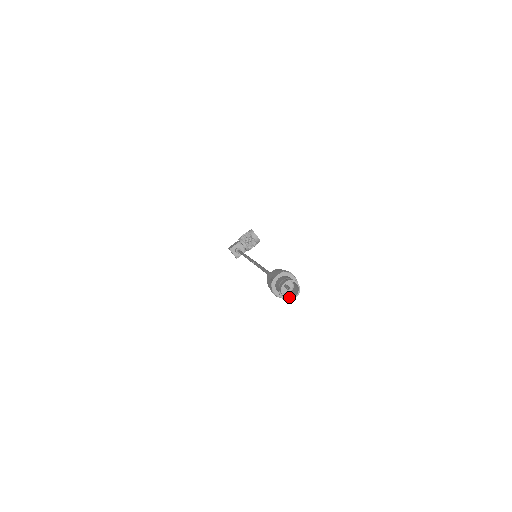
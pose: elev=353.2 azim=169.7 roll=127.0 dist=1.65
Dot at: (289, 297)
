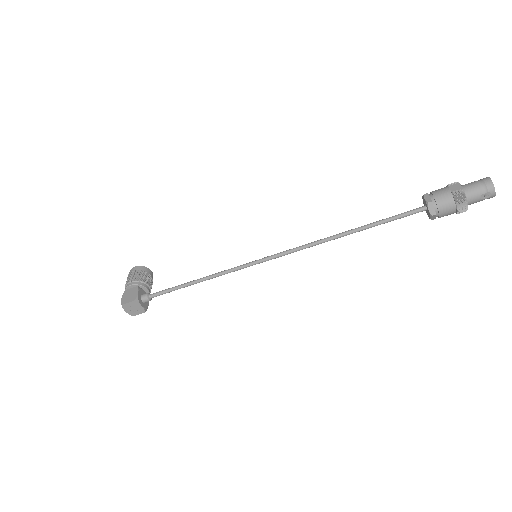
Dot at: (491, 196)
